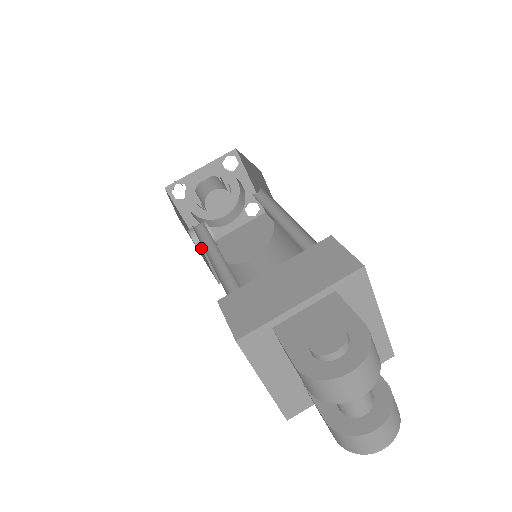
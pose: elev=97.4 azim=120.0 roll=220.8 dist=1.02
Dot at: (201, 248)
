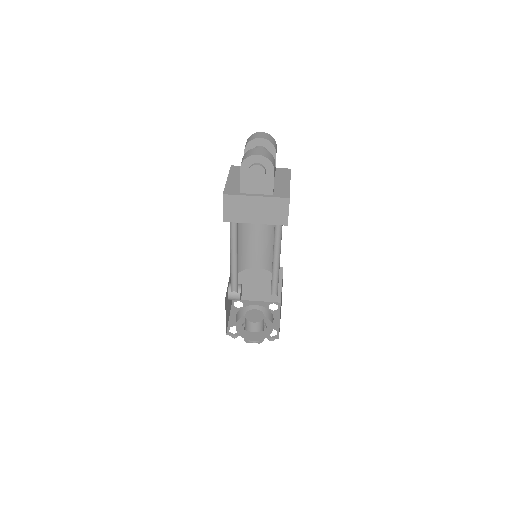
Dot at: occluded
